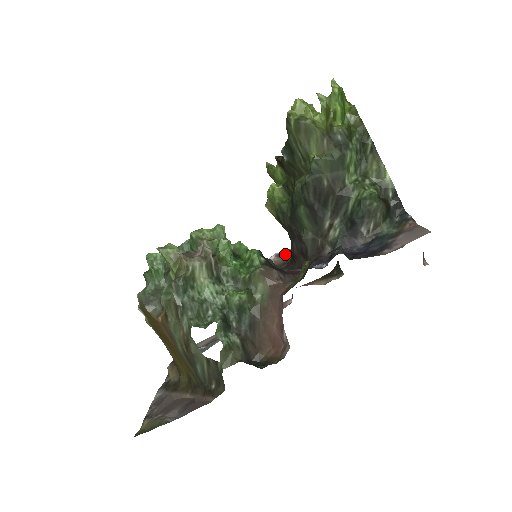
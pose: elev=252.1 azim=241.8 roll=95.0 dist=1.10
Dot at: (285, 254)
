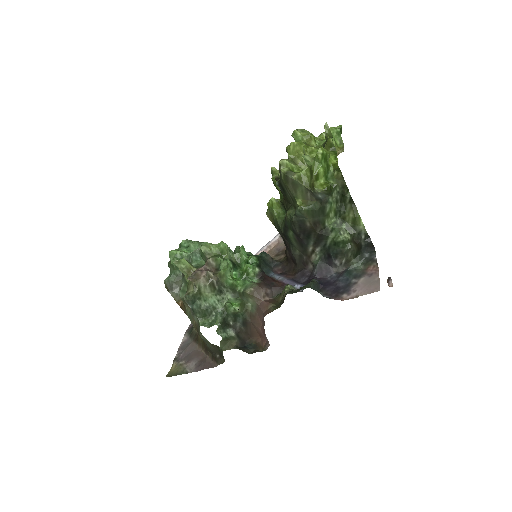
Dot at: occluded
